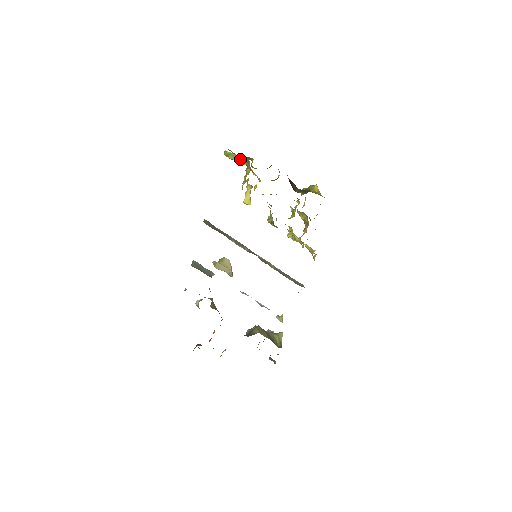
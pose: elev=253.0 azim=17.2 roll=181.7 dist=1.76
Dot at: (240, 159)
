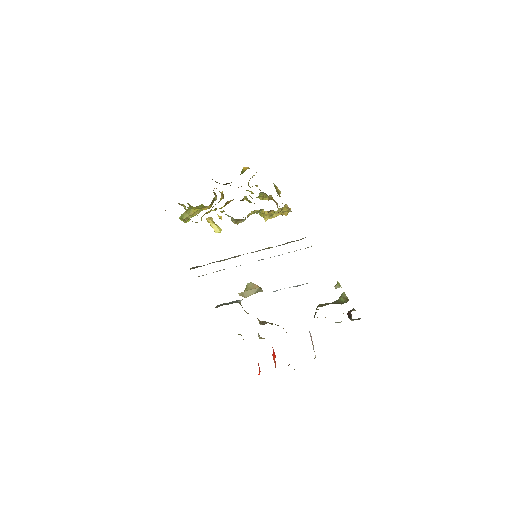
Dot at: (189, 211)
